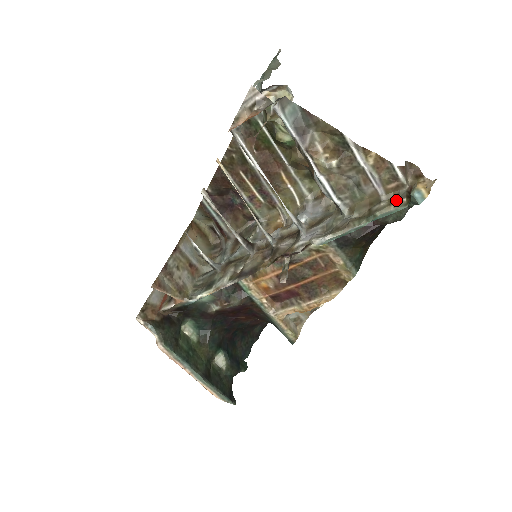
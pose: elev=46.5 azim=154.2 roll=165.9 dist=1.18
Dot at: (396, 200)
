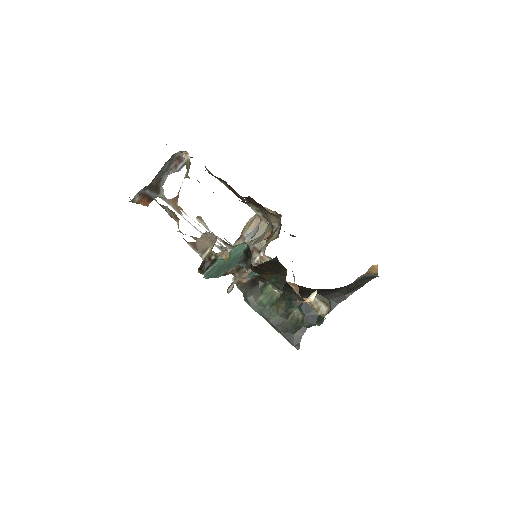
Dot at: occluded
